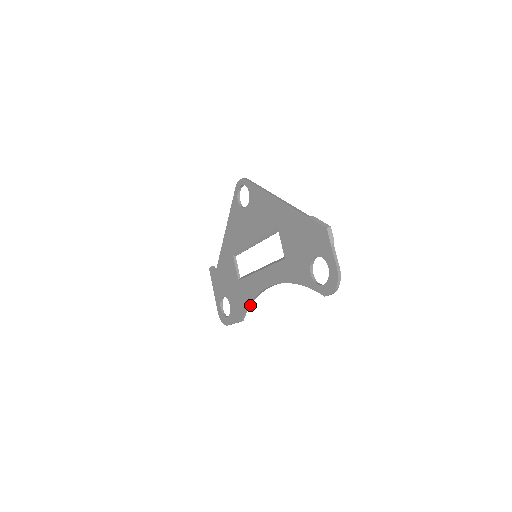
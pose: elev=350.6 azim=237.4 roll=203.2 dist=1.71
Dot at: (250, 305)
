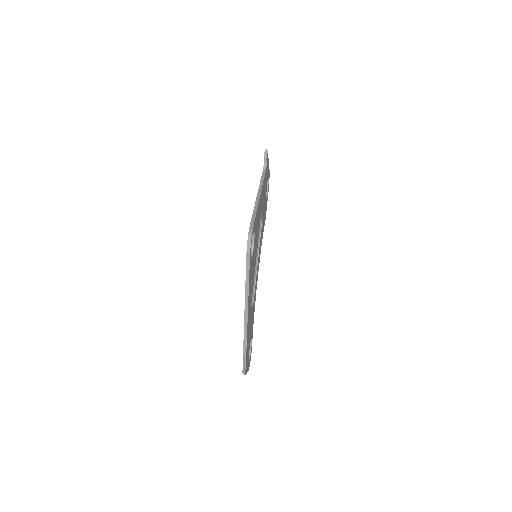
Dot at: occluded
